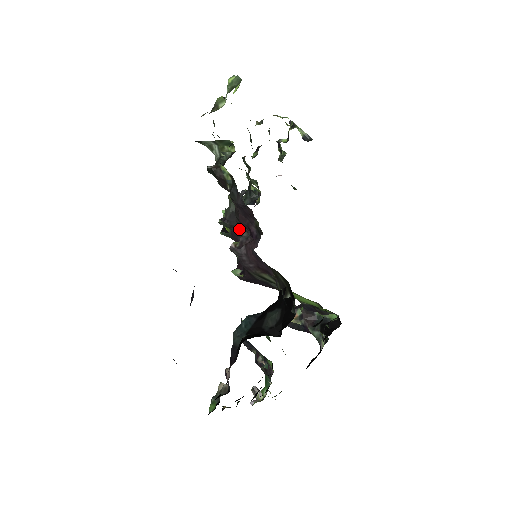
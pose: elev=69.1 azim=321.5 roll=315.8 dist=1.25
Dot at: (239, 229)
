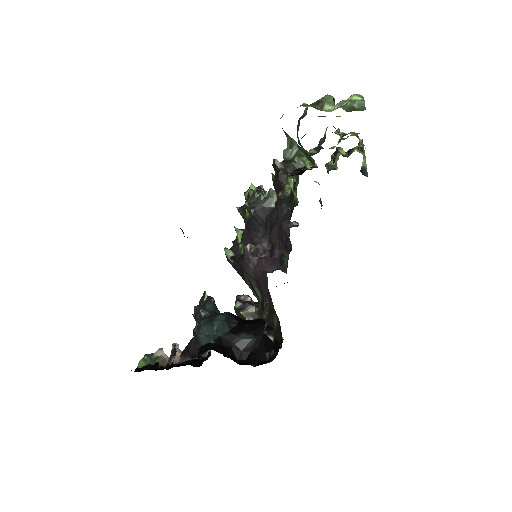
Dot at: (259, 226)
